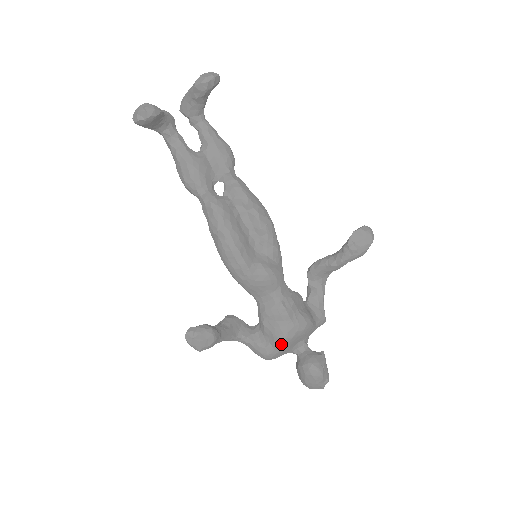
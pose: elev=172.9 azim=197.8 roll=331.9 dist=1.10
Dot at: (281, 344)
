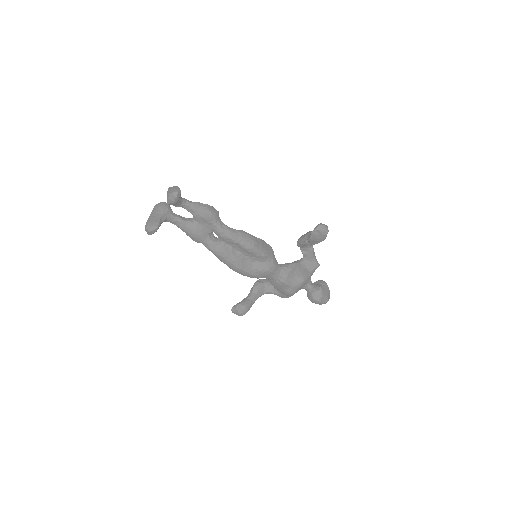
Dot at: (289, 295)
